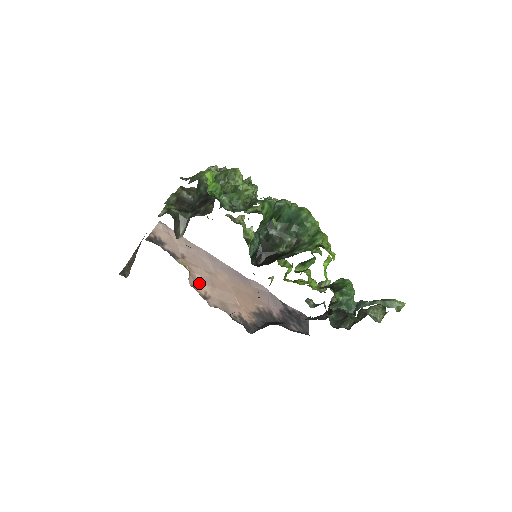
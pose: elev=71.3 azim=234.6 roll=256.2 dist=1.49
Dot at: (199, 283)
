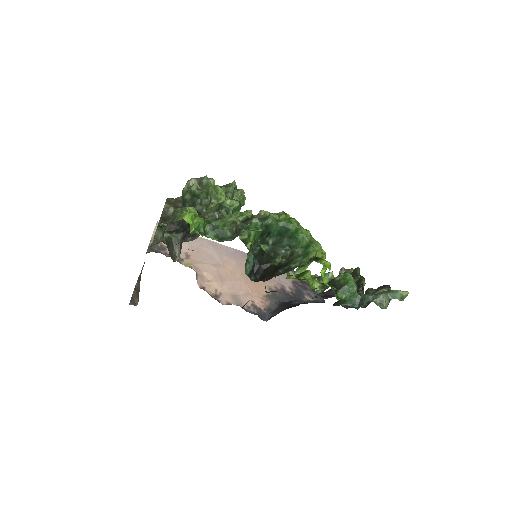
Dot at: (208, 282)
